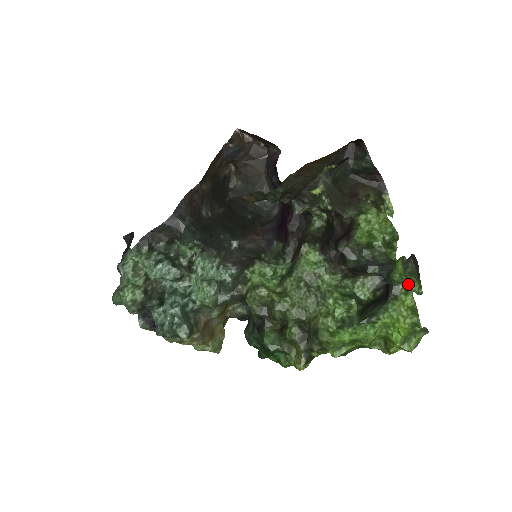
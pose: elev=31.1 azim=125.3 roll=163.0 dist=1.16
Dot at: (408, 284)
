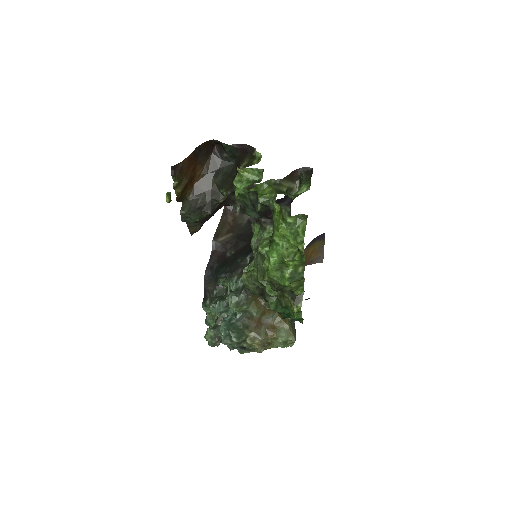
Dot at: (275, 196)
